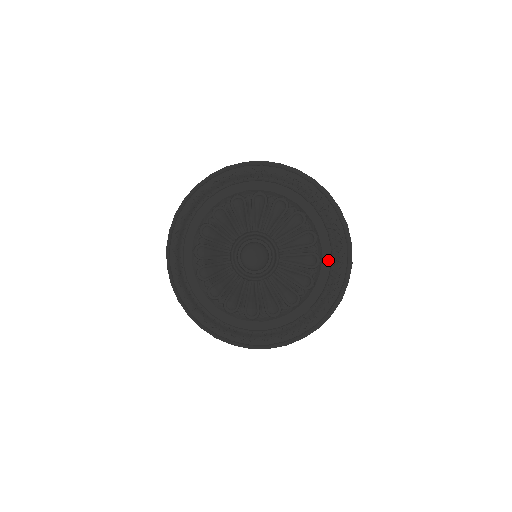
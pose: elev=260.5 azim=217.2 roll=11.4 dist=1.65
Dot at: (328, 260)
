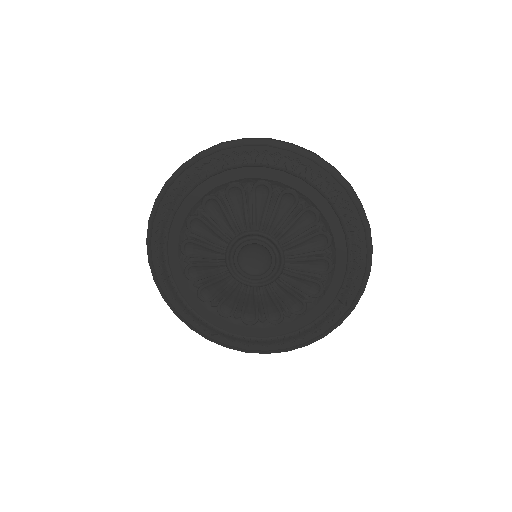
Dot at: (332, 297)
